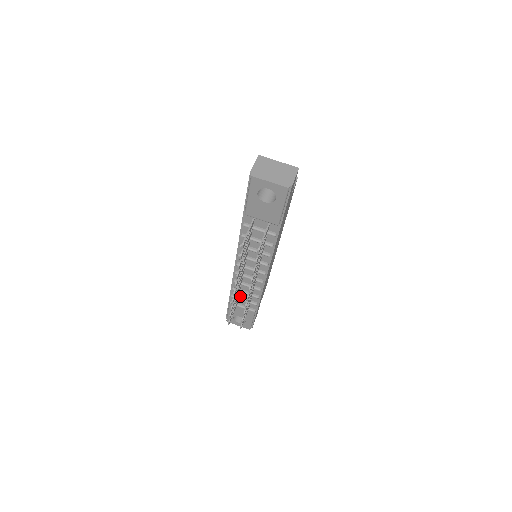
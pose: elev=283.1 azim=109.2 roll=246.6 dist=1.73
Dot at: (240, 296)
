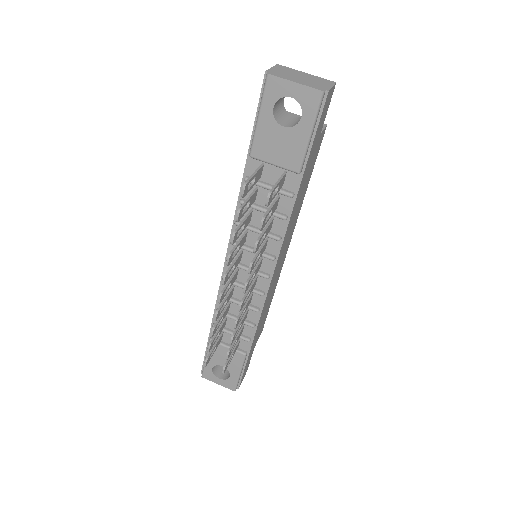
Dot at: (226, 326)
